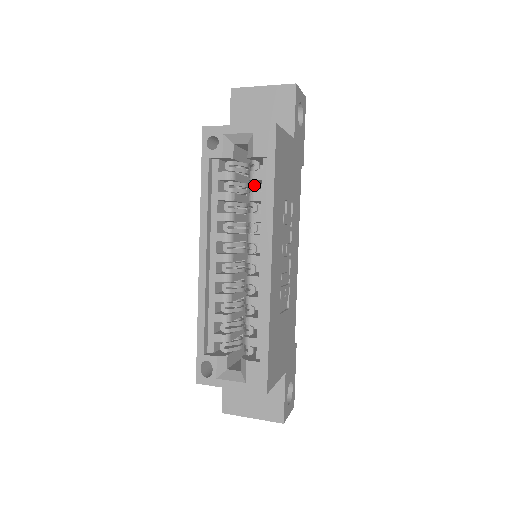
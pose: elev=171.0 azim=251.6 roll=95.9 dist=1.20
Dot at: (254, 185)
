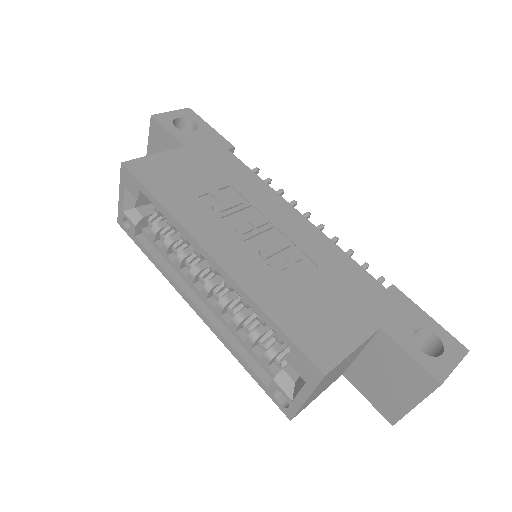
Dot at: occluded
